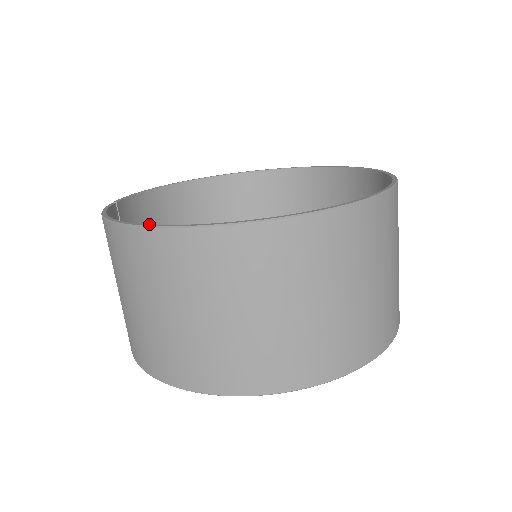
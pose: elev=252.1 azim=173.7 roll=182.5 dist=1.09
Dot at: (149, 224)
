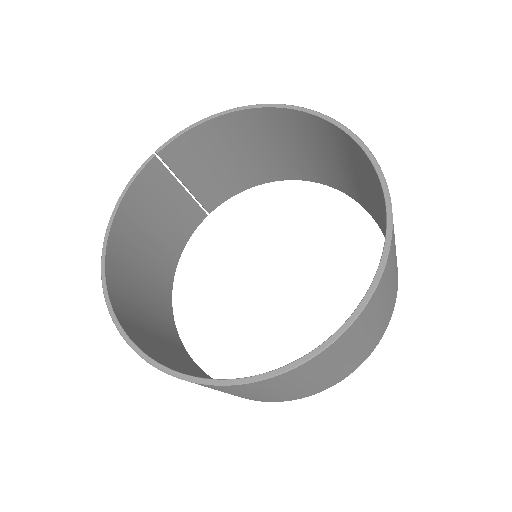
Dot at: (104, 272)
